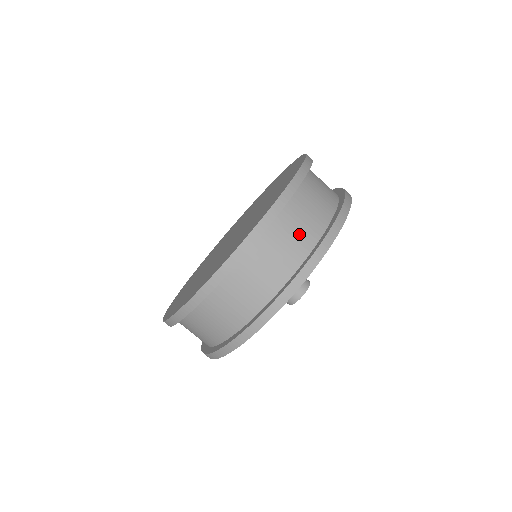
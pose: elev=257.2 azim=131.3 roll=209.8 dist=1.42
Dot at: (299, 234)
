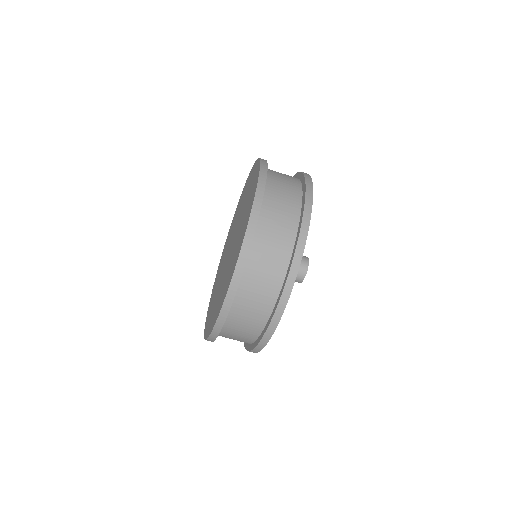
Dot at: (287, 183)
